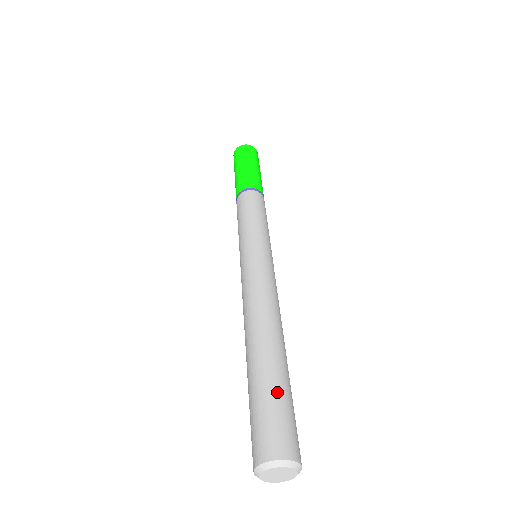
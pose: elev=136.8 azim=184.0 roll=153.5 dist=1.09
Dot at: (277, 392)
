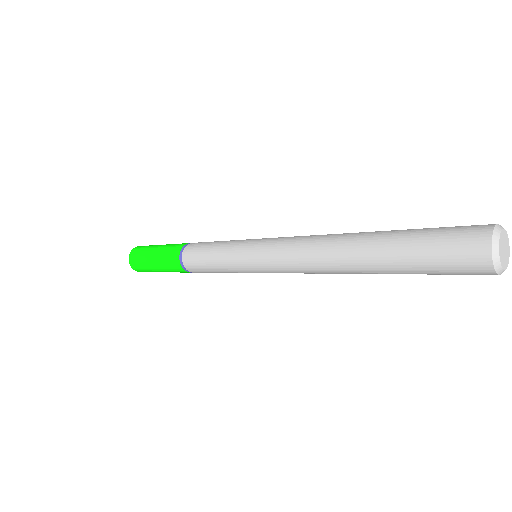
Dot at: occluded
